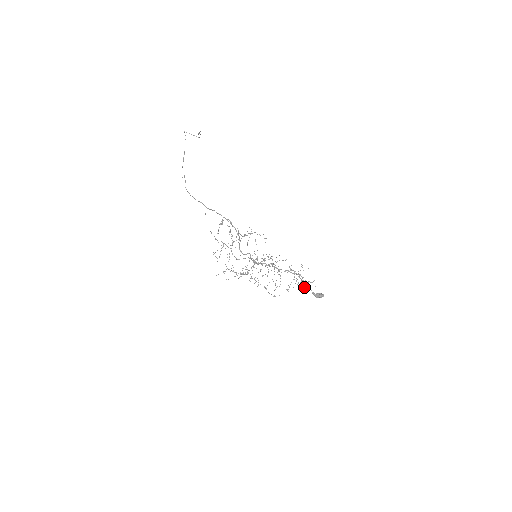
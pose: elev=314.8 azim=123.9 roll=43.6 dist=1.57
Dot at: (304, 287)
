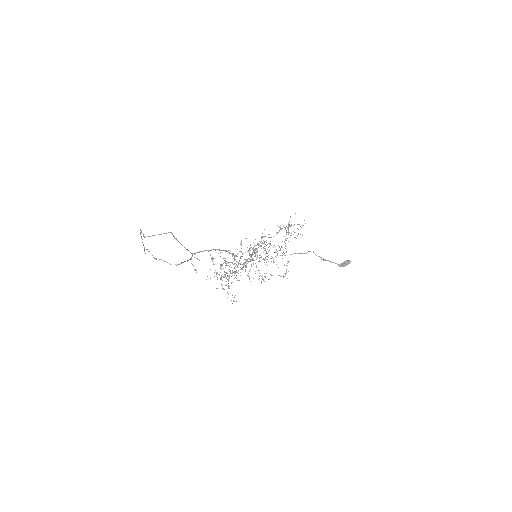
Dot at: occluded
